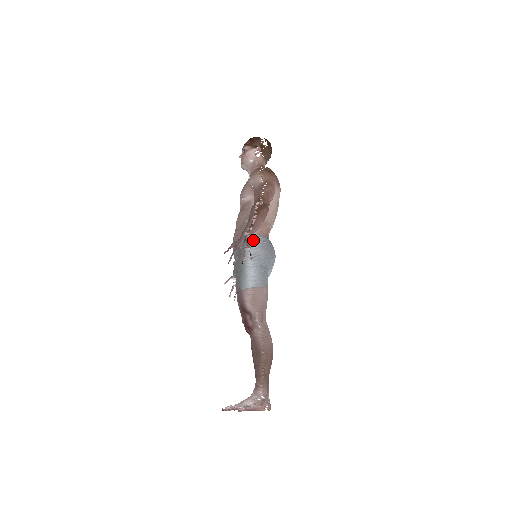
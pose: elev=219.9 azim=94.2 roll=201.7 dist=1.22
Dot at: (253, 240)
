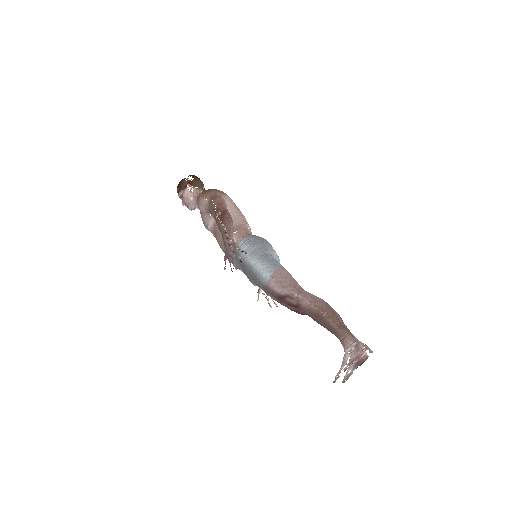
Dot at: (241, 245)
